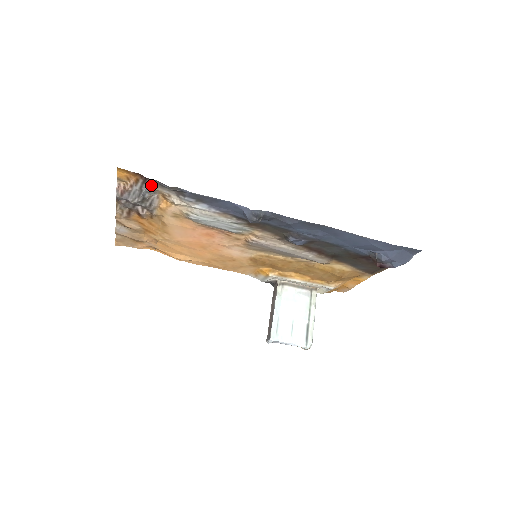
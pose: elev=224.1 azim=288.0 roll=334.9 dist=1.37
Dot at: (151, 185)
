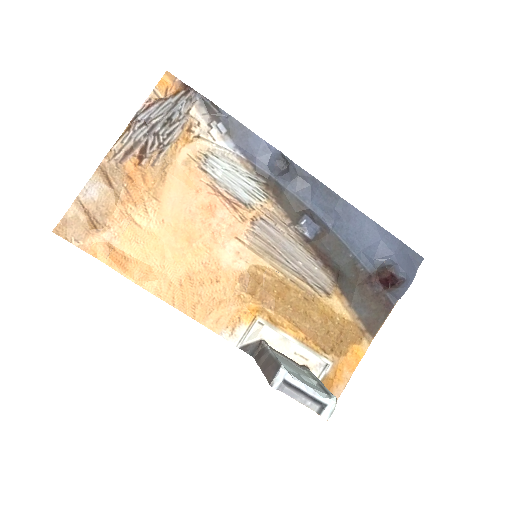
Dot at: (189, 102)
